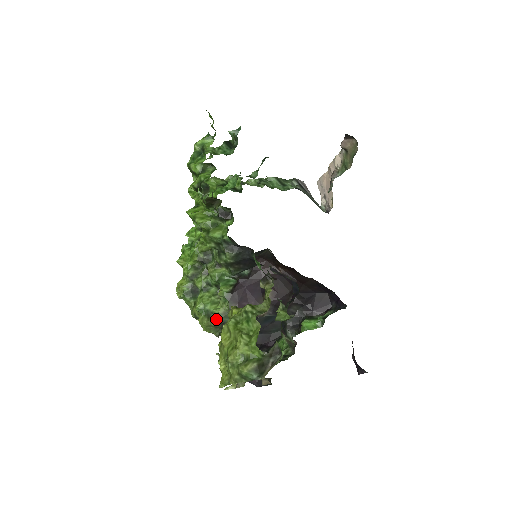
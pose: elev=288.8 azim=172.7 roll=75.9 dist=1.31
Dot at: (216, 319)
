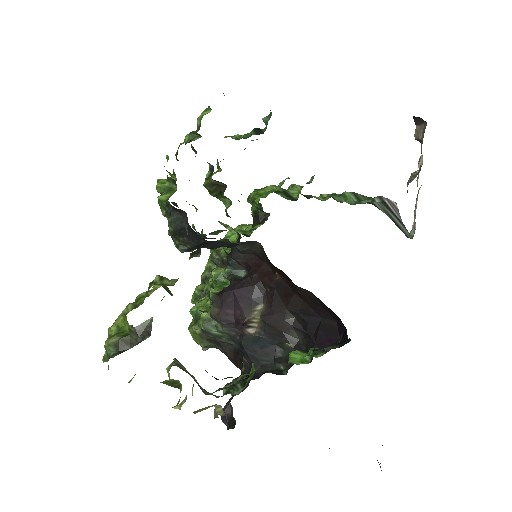
Dot at: (200, 325)
